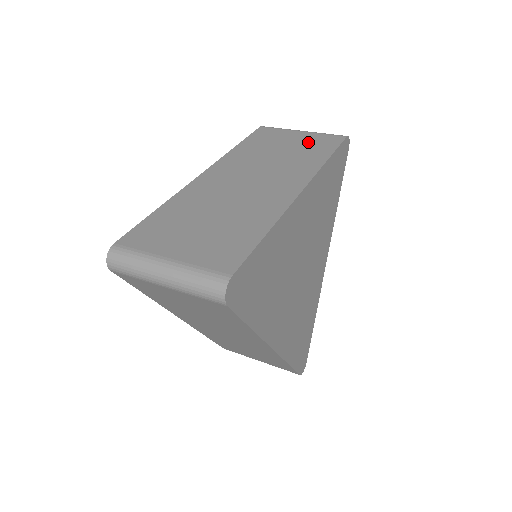
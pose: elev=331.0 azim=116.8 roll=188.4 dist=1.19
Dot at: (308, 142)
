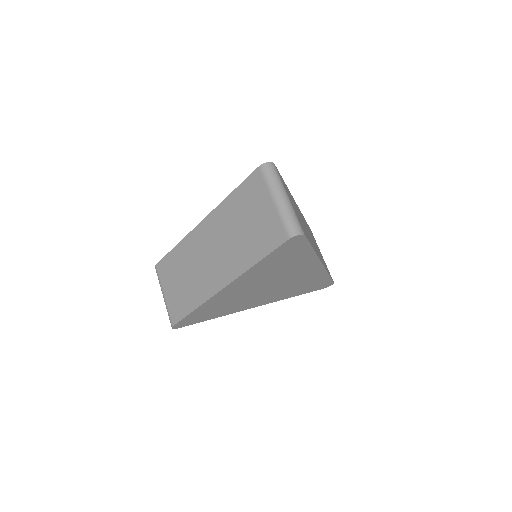
Dot at: (263, 227)
